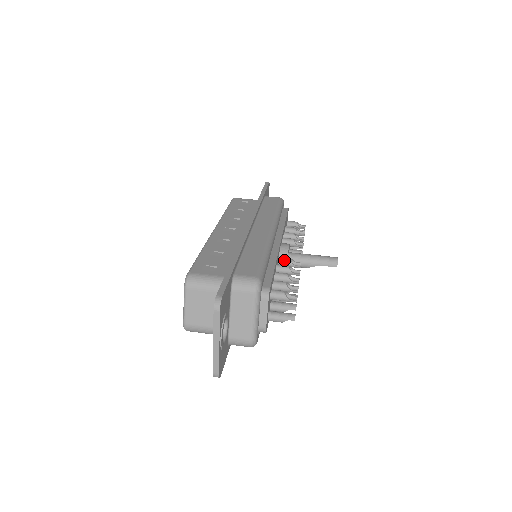
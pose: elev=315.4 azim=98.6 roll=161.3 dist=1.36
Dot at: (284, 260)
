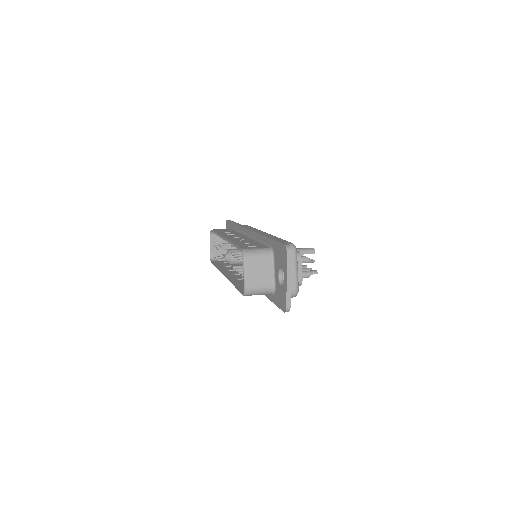
Dot at: occluded
